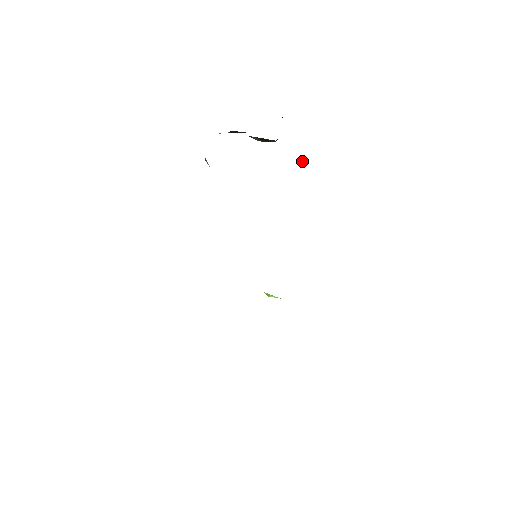
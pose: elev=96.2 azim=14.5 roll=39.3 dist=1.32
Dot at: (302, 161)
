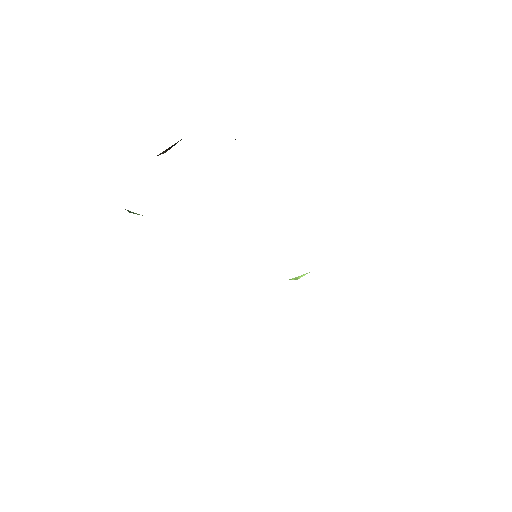
Dot at: occluded
